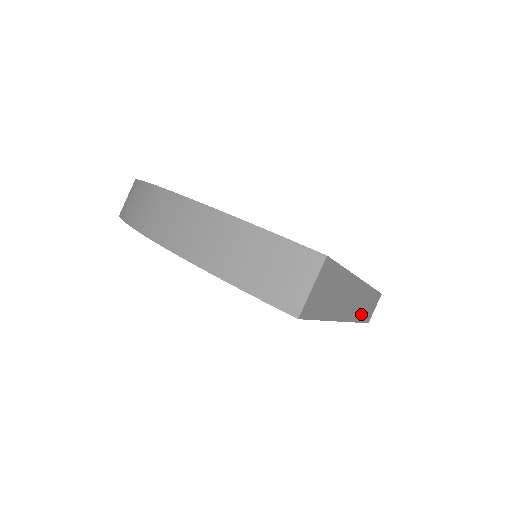
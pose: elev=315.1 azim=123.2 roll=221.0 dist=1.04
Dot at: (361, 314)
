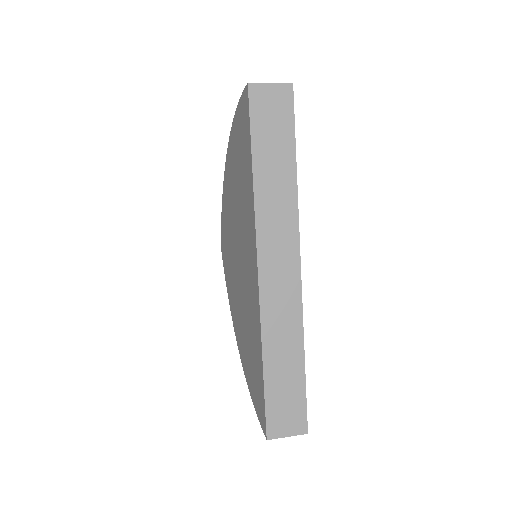
Dot at: (272, 345)
